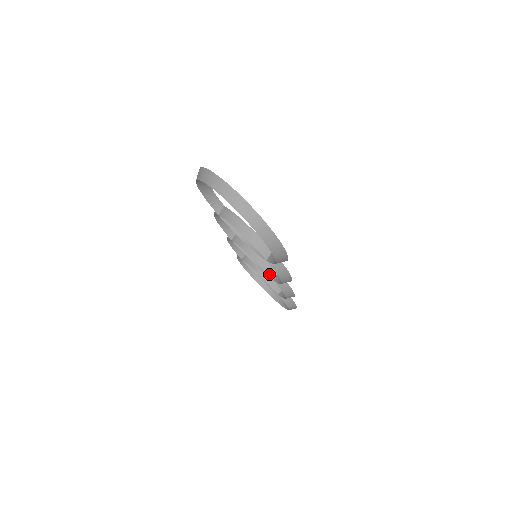
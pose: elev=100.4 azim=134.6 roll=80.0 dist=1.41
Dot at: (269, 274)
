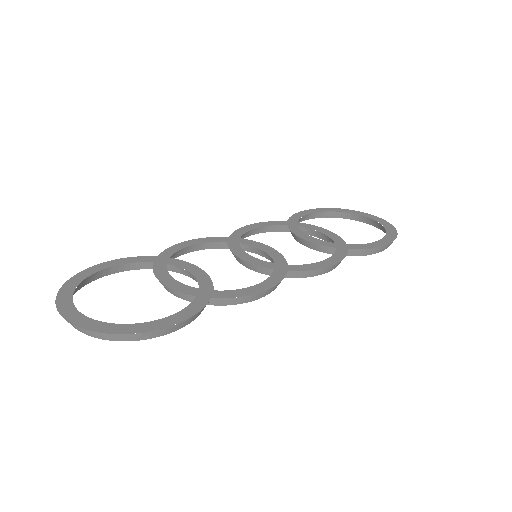
Dot at: (270, 275)
